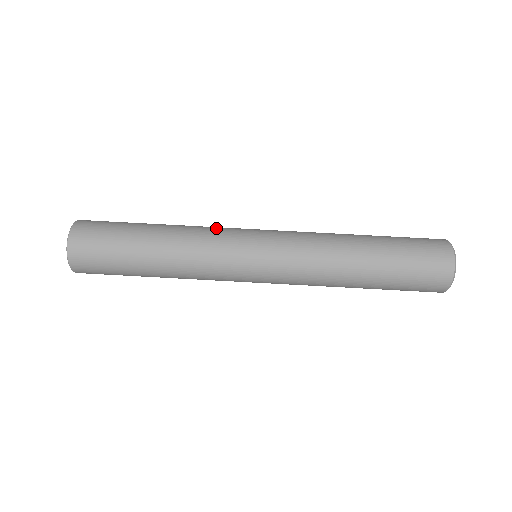
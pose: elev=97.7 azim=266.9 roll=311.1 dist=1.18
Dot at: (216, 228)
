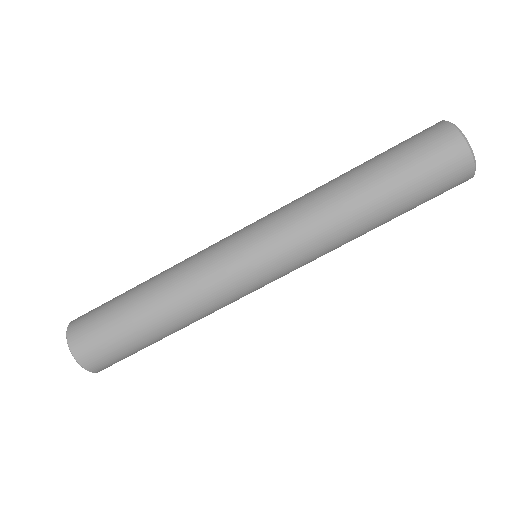
Dot at: occluded
